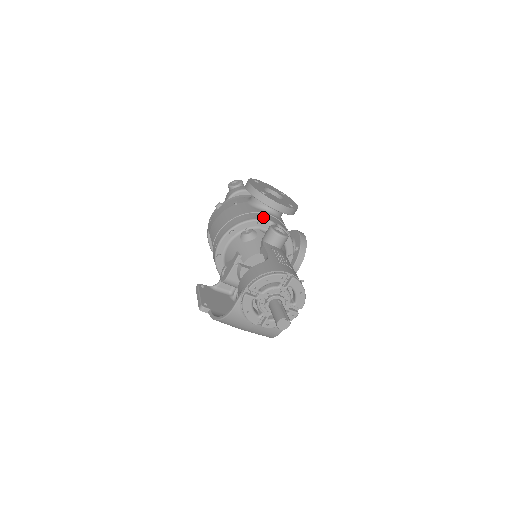
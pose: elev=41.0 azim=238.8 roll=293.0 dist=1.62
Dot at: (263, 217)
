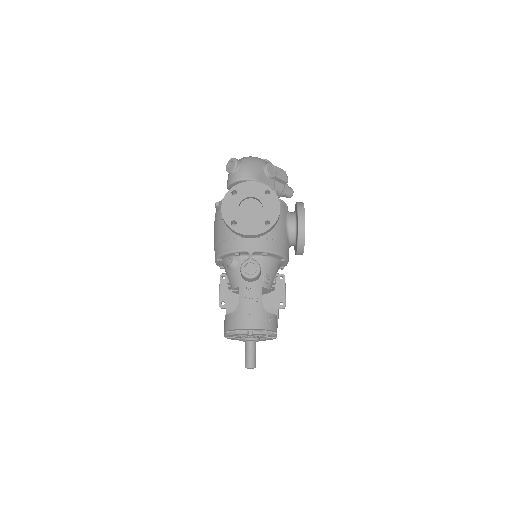
Dot at: (239, 246)
